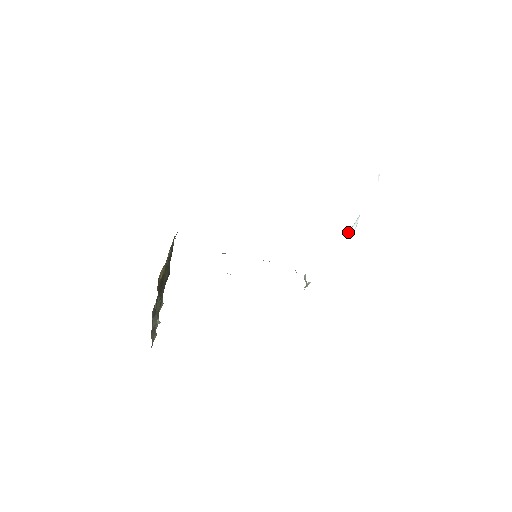
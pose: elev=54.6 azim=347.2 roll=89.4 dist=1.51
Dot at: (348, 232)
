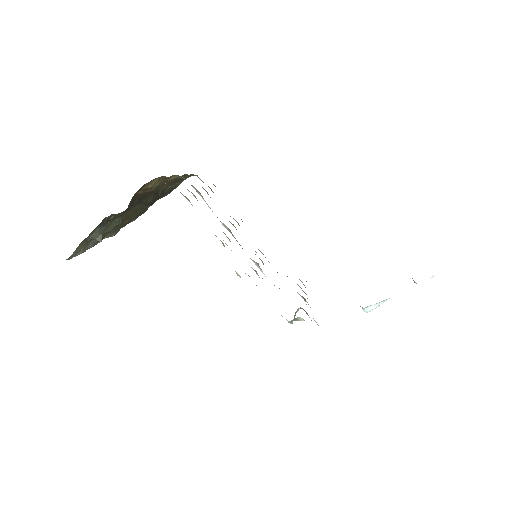
Dot at: occluded
